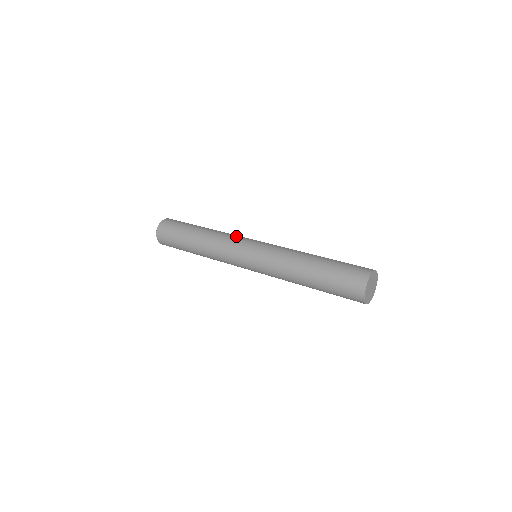
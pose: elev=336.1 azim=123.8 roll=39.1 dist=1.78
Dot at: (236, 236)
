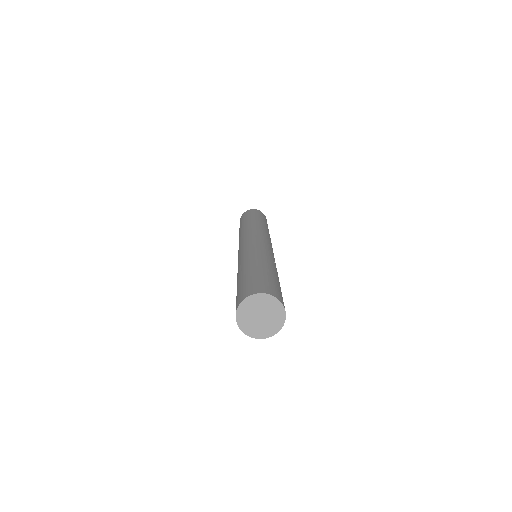
Dot at: (251, 232)
